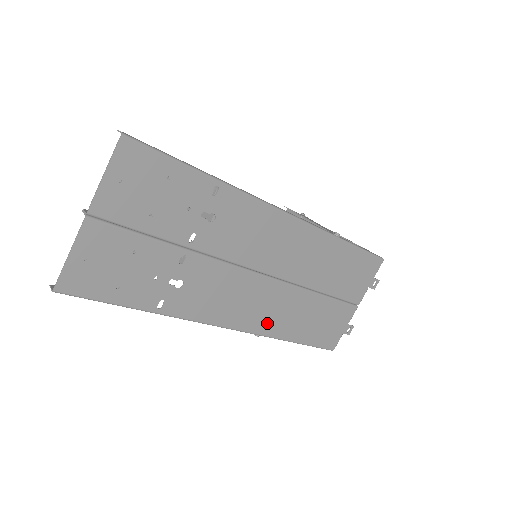
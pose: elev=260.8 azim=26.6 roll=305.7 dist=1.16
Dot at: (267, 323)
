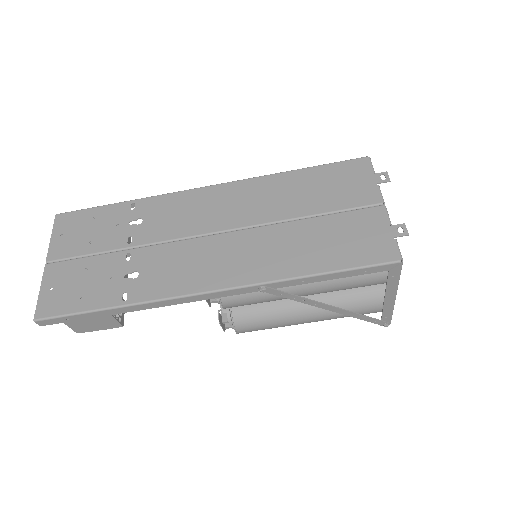
Dot at: (258, 269)
